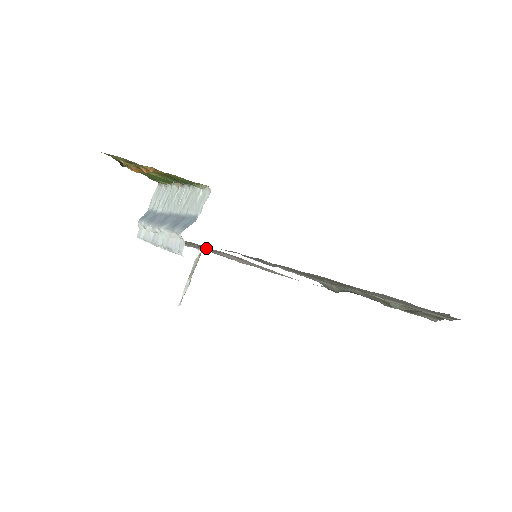
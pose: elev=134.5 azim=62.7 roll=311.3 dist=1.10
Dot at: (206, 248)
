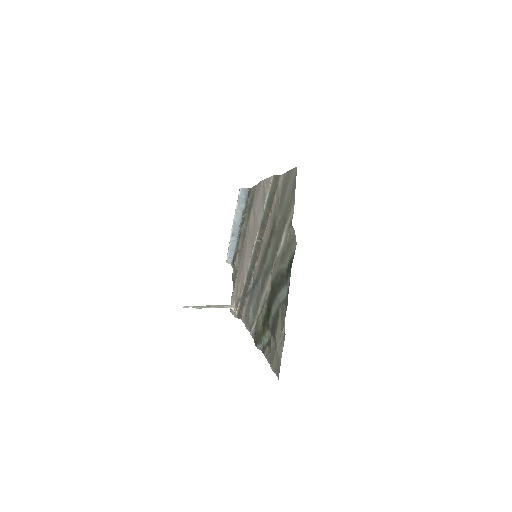
Dot at: occluded
